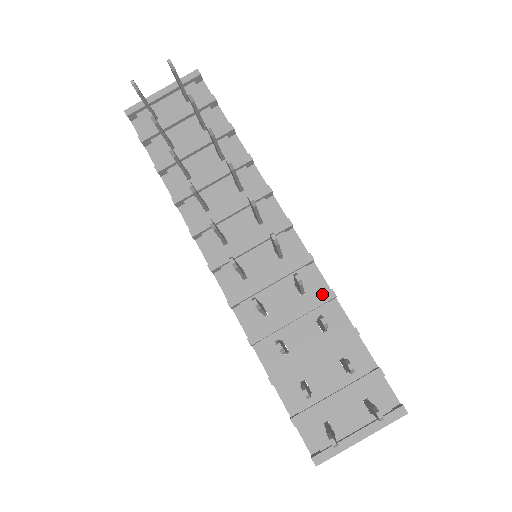
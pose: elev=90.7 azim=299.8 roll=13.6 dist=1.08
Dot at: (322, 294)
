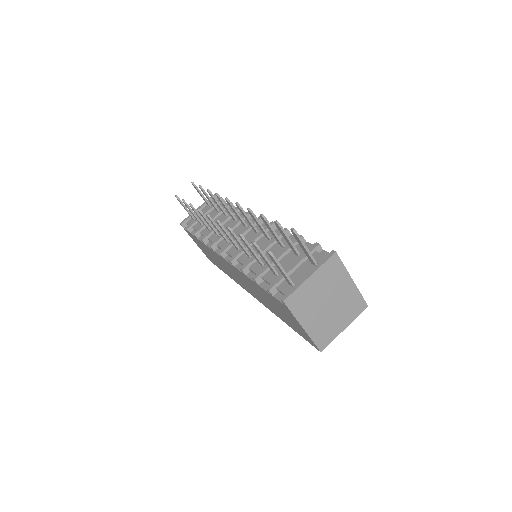
Dot at: occluded
